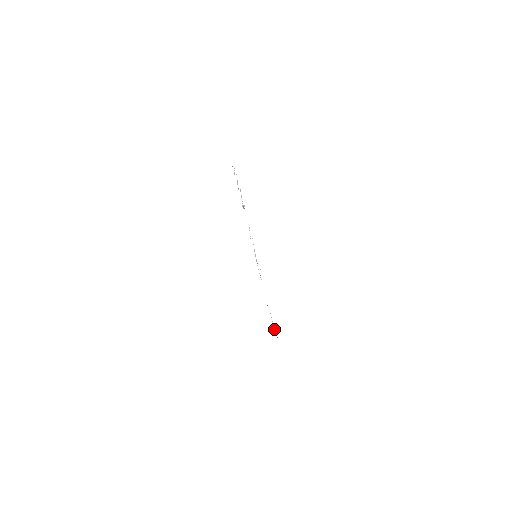
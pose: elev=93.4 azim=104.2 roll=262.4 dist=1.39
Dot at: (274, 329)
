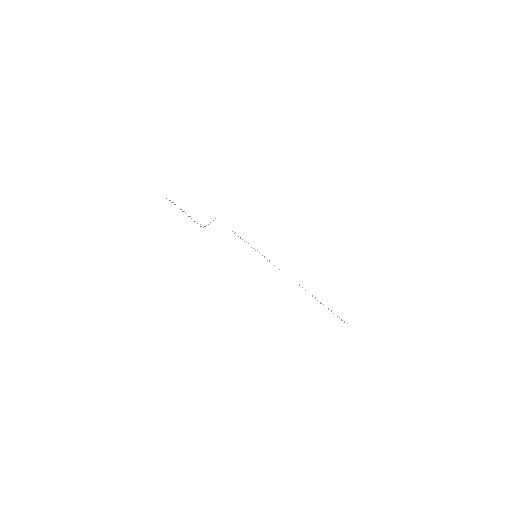
Dot at: occluded
